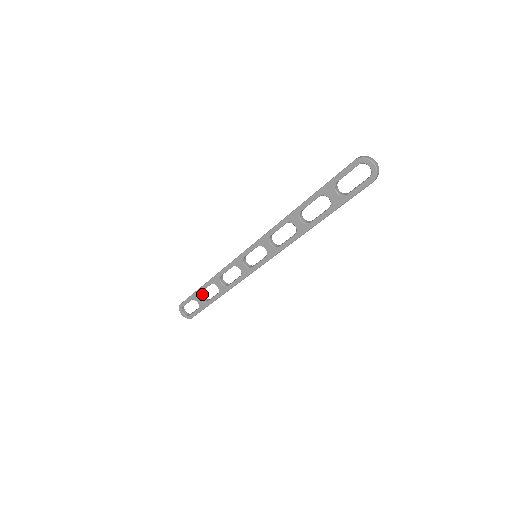
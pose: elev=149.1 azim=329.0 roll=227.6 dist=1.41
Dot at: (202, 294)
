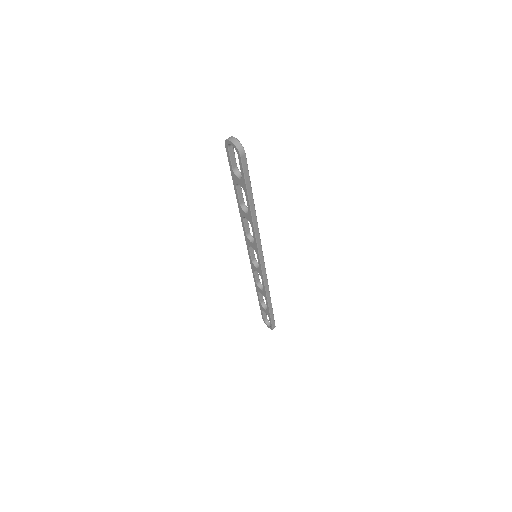
Dot at: (265, 304)
